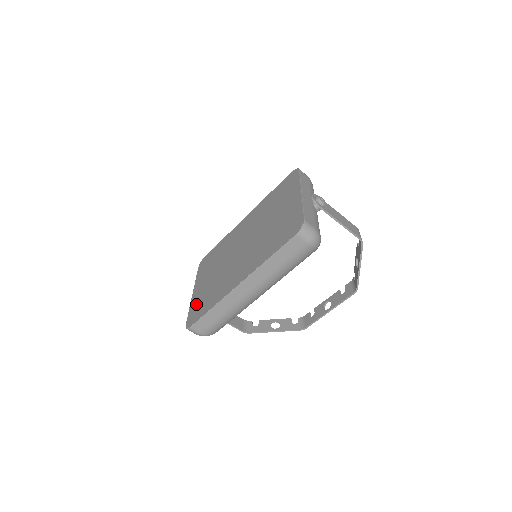
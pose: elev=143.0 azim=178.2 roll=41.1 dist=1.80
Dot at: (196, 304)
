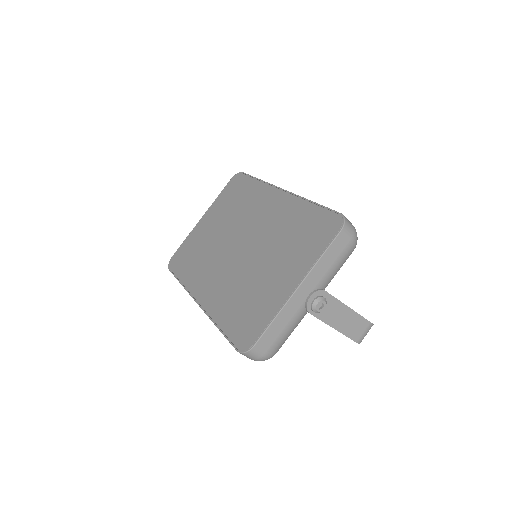
Dot at: (189, 245)
